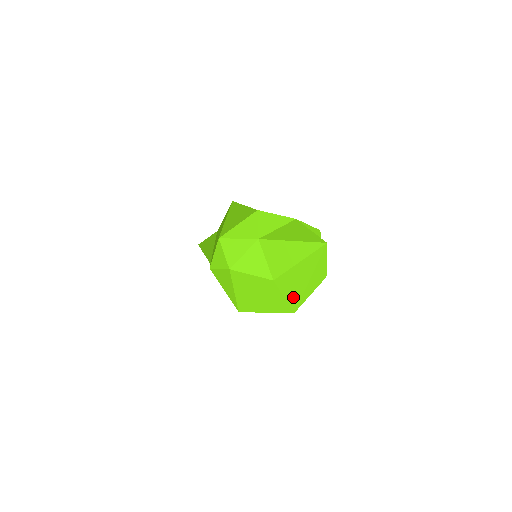
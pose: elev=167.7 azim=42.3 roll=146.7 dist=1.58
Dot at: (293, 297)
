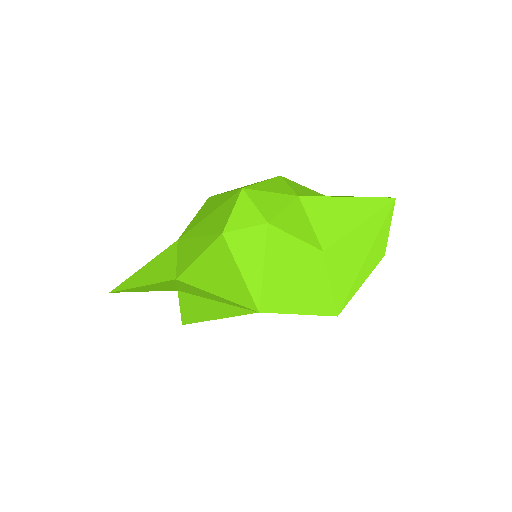
Dot at: (341, 286)
